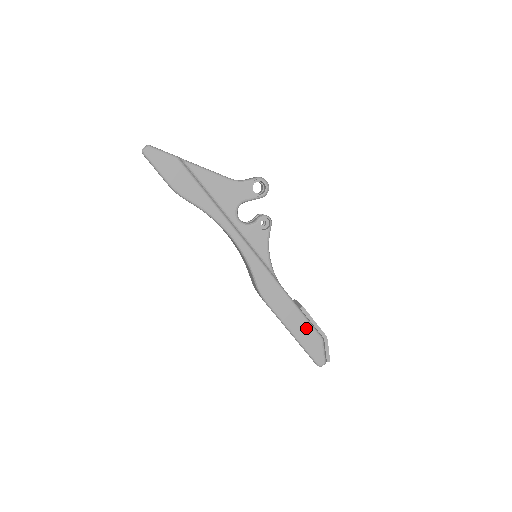
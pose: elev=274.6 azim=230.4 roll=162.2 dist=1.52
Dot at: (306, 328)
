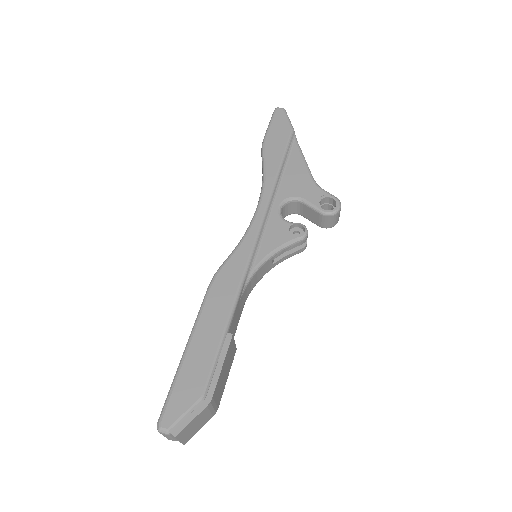
Dot at: (205, 361)
